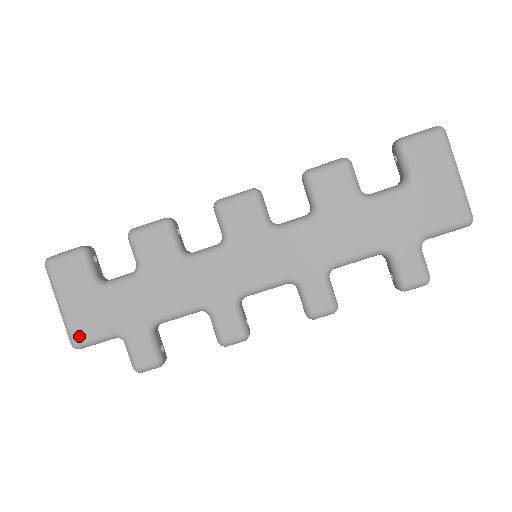
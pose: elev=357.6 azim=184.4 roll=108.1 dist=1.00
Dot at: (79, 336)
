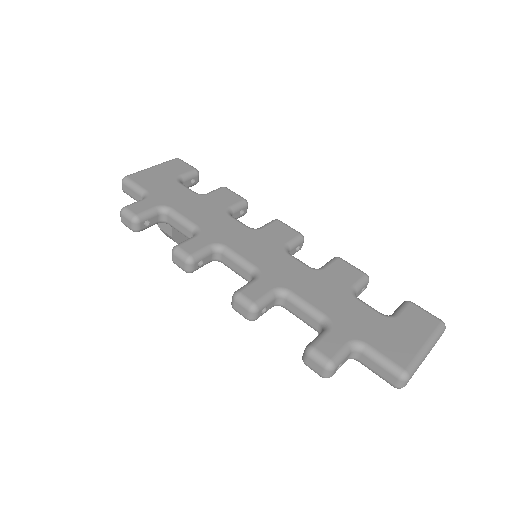
Dot at: (135, 177)
